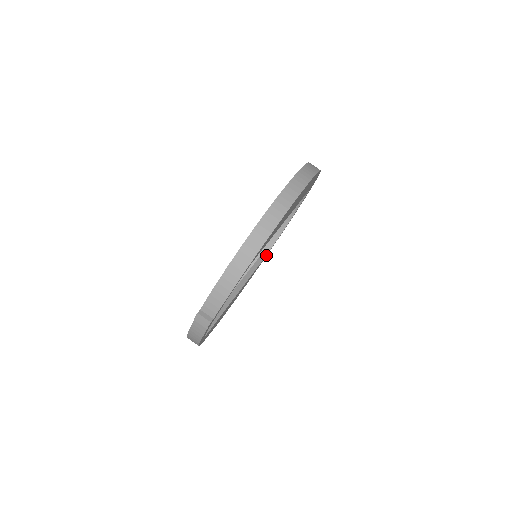
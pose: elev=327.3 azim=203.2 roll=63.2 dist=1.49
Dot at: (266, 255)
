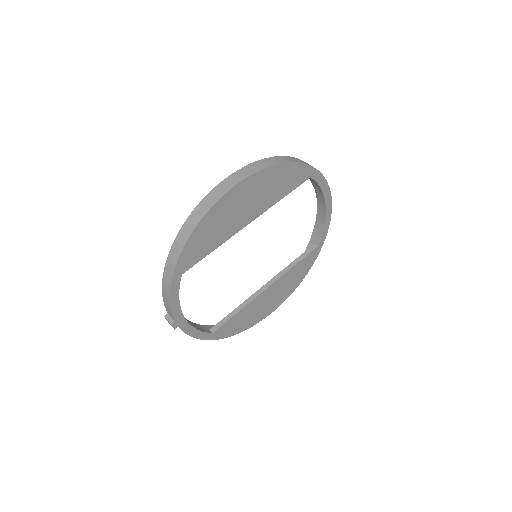
Dot at: (317, 246)
